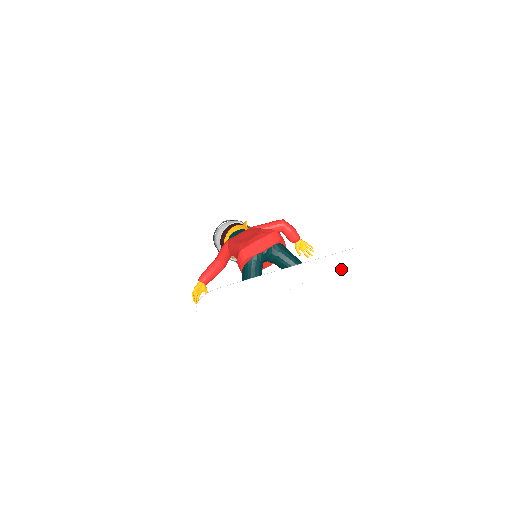
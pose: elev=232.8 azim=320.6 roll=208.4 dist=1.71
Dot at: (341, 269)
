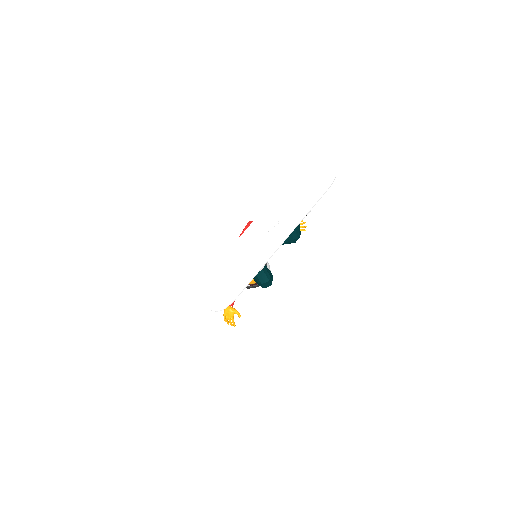
Dot at: (299, 192)
